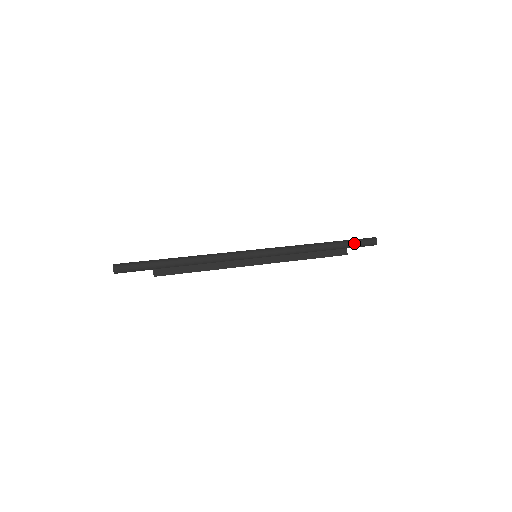
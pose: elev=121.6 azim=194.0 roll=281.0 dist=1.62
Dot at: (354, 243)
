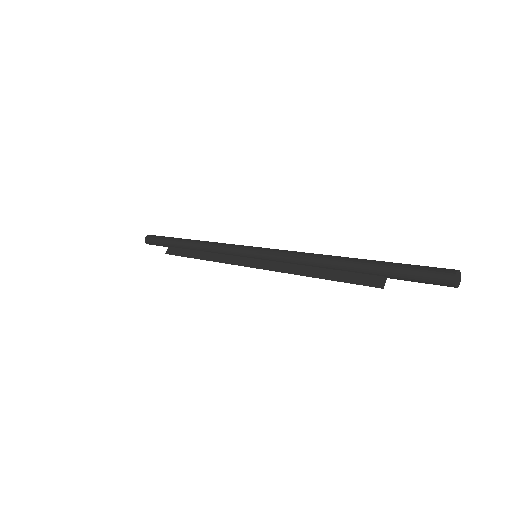
Dot at: (400, 269)
